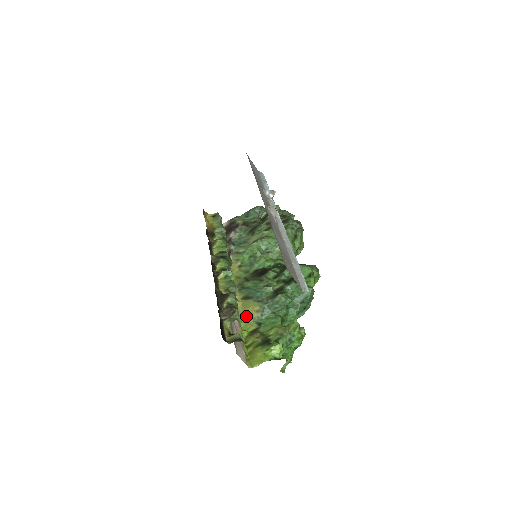
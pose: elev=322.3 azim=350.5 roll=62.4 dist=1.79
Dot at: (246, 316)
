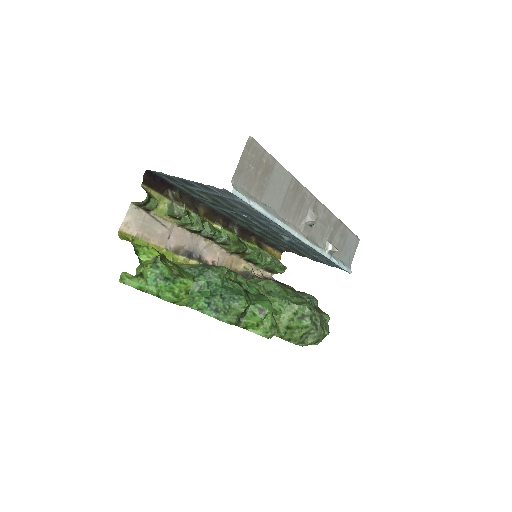
Dot at: (182, 264)
